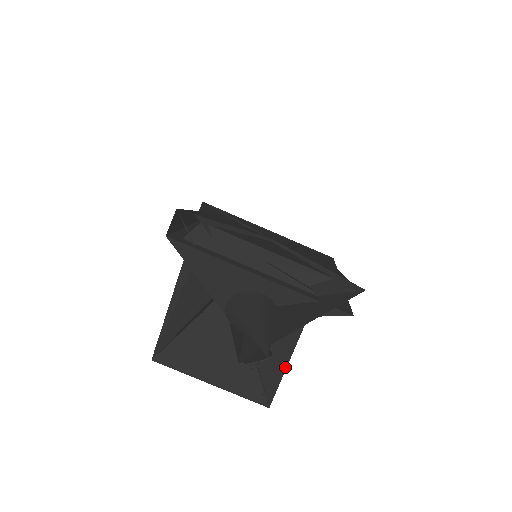
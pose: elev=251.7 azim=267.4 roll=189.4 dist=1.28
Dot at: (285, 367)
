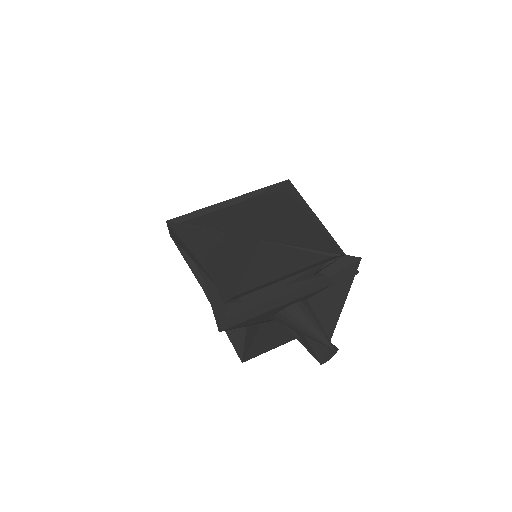
Dot at: occluded
